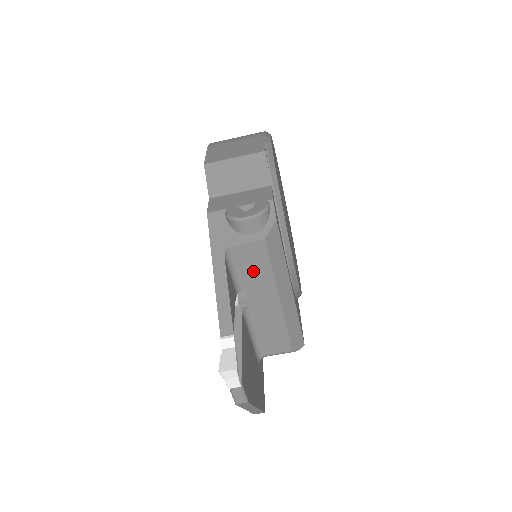
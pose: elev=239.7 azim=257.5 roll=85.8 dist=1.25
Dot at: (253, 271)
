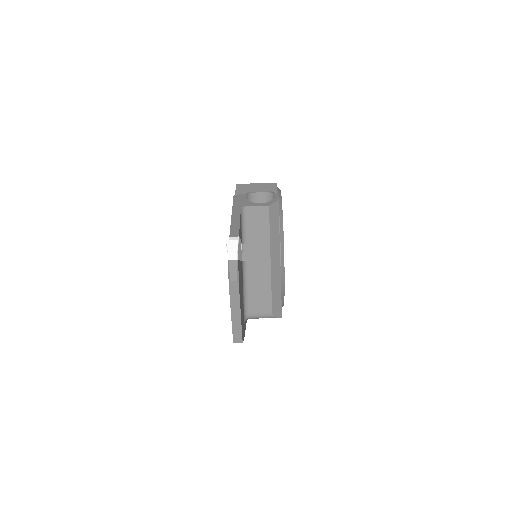
Dot at: (257, 229)
